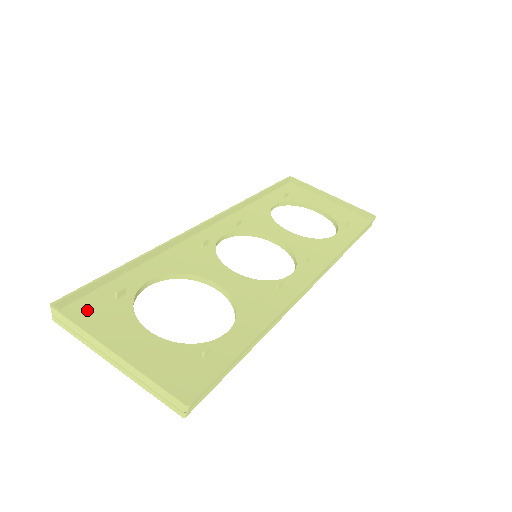
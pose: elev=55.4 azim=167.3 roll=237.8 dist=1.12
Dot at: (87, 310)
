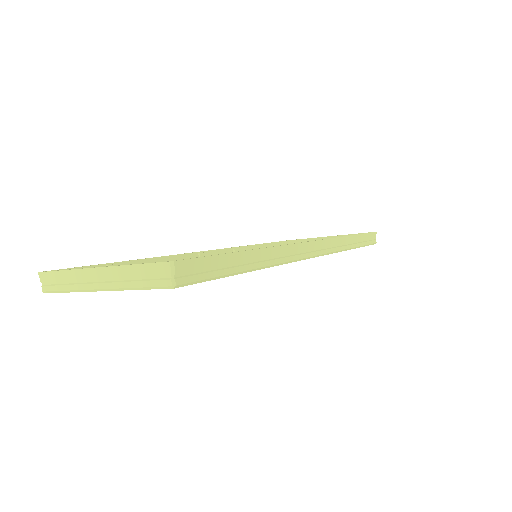
Dot at: occluded
